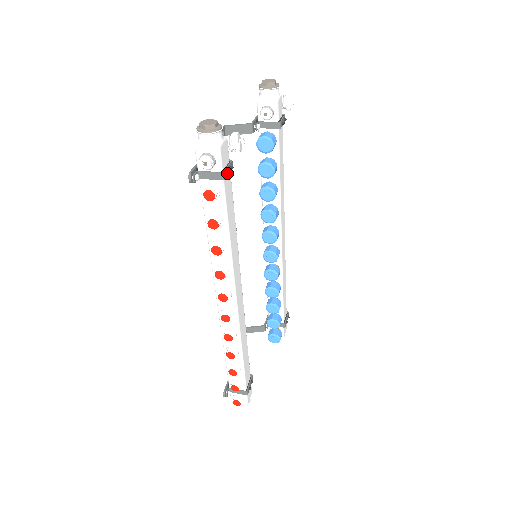
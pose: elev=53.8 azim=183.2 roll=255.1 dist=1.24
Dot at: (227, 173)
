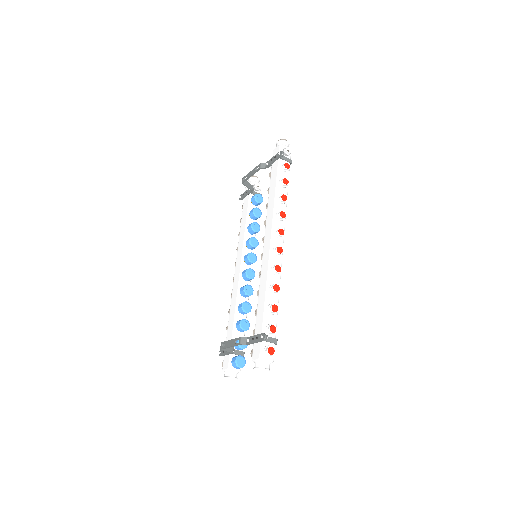
Dot at: (290, 164)
